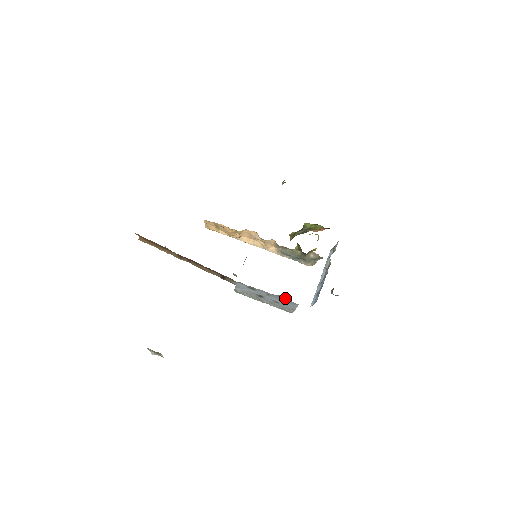
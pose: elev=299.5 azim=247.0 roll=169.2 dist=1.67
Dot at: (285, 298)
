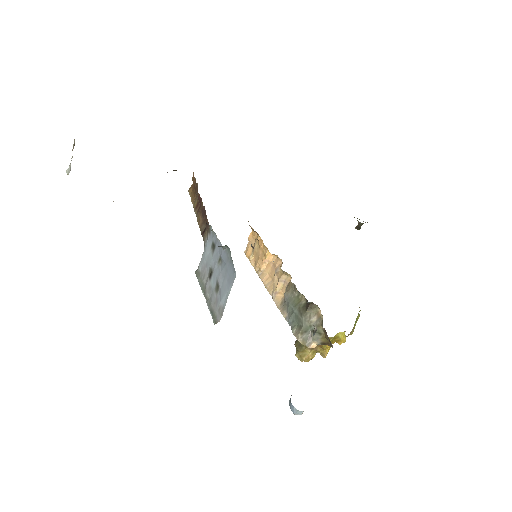
Dot at: occluded
